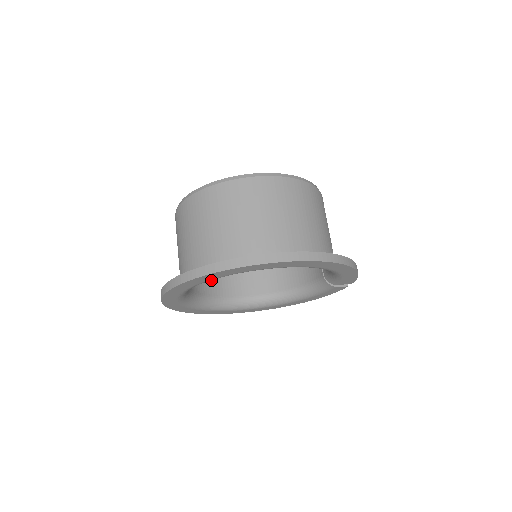
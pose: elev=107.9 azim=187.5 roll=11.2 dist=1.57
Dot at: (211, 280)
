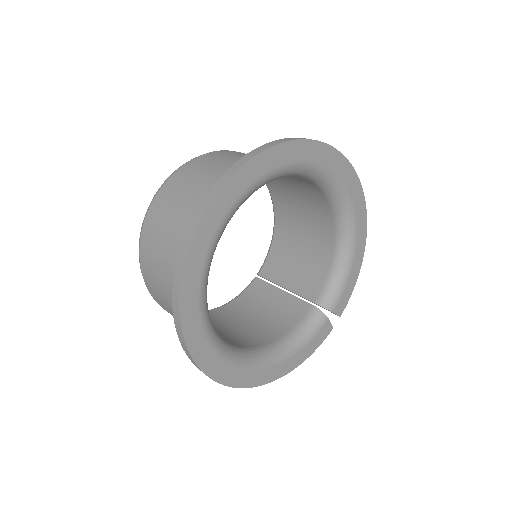
Dot at: occluded
